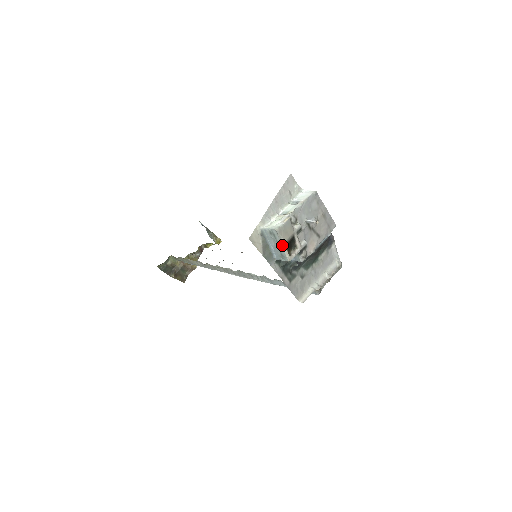
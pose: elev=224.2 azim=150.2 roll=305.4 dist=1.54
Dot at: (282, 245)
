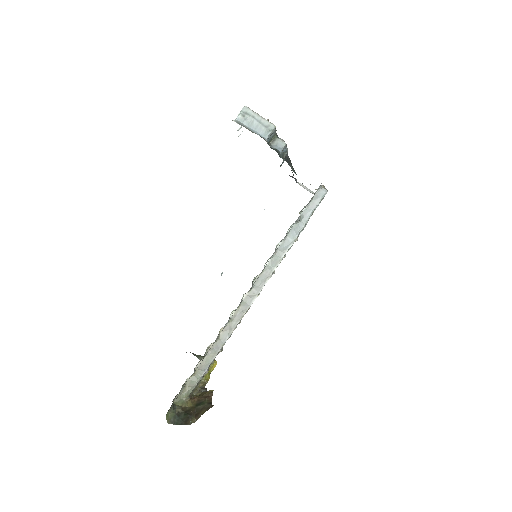
Dot at: (259, 115)
